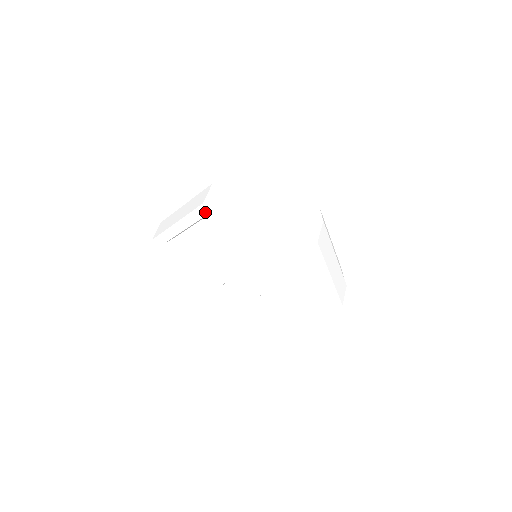
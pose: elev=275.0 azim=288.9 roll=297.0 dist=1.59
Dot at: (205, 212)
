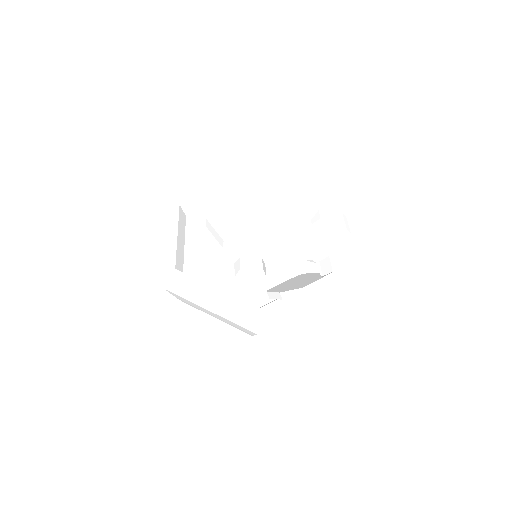
Dot at: (177, 206)
